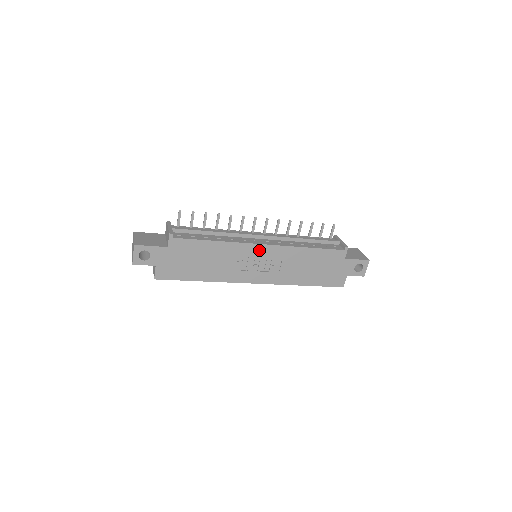
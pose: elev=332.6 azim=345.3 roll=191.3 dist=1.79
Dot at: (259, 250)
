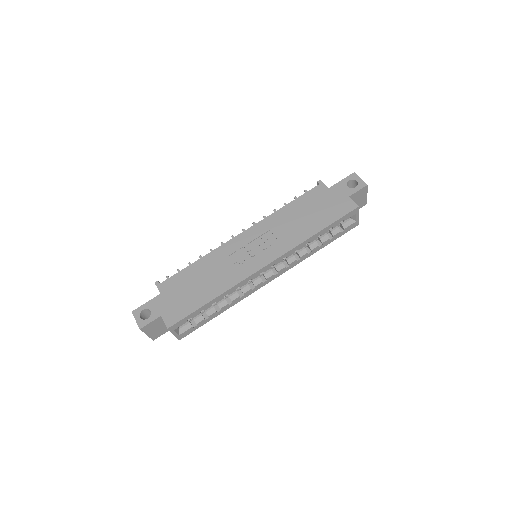
Dot at: (242, 240)
